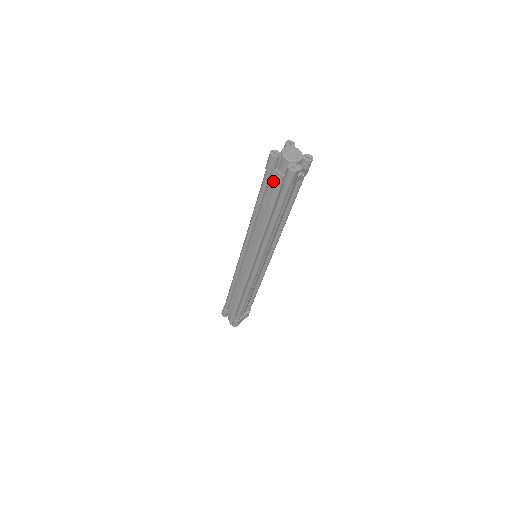
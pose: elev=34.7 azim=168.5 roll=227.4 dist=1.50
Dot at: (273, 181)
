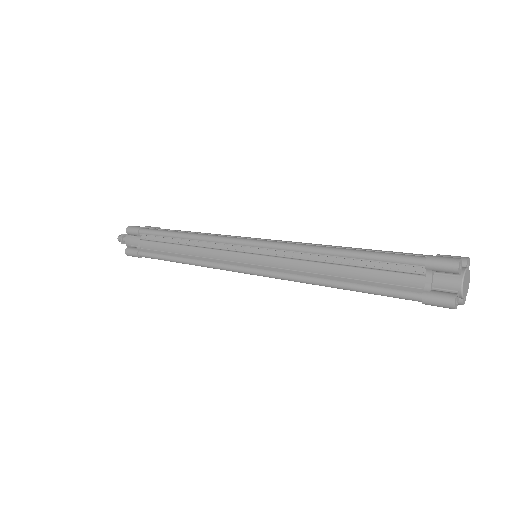
Dot at: occluded
